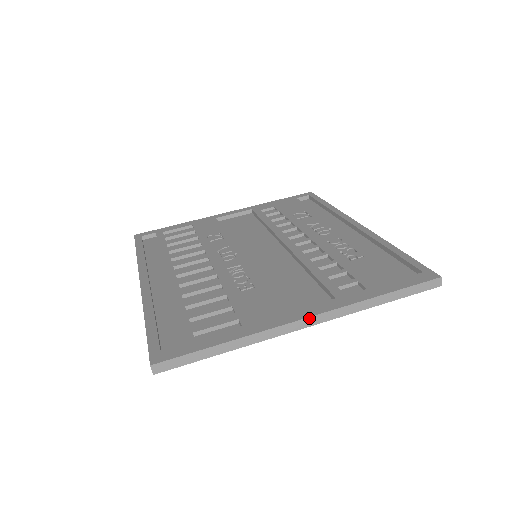
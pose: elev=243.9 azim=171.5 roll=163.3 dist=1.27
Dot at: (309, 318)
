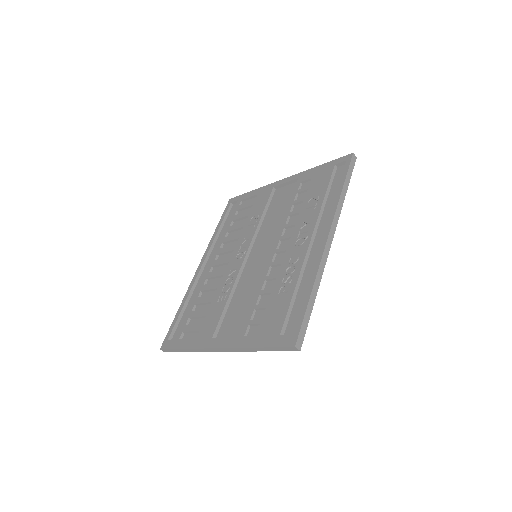
Dot at: (218, 348)
